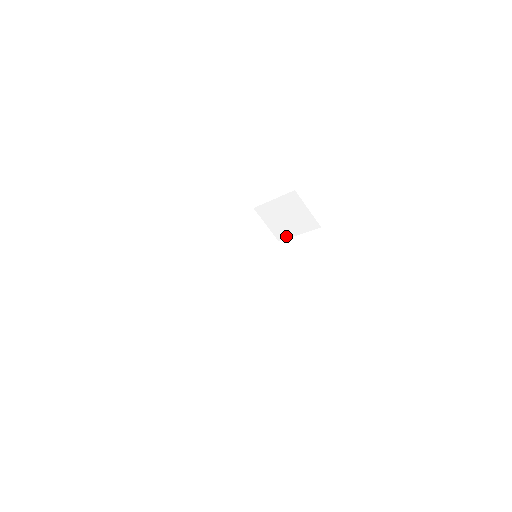
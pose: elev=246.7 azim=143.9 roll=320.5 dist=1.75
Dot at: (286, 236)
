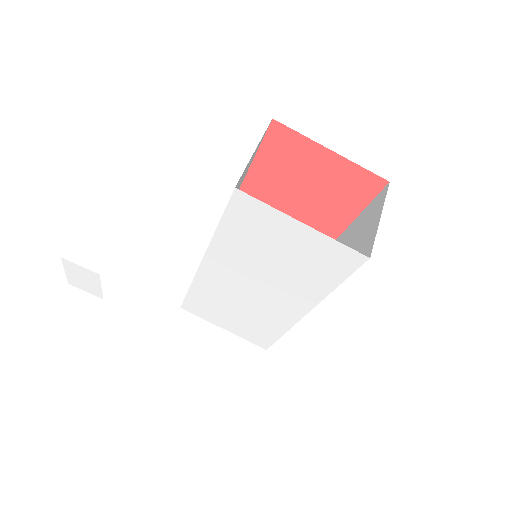
Dot at: occluded
